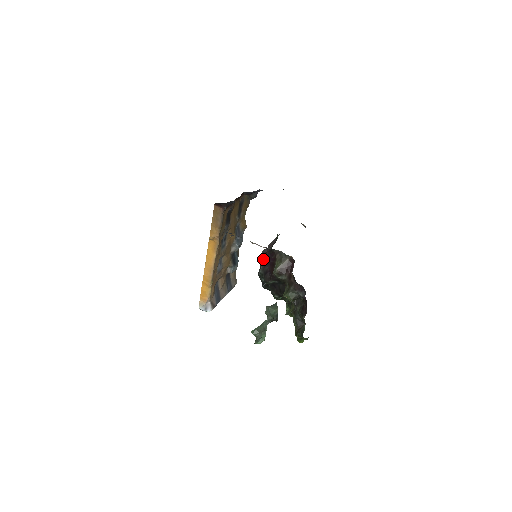
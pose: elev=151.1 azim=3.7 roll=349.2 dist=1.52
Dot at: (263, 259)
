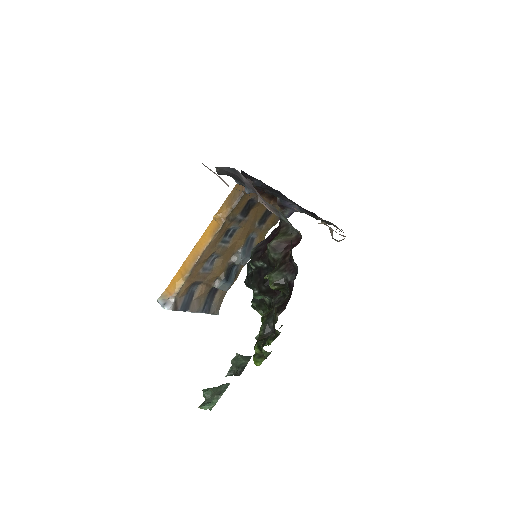
Dot at: occluded
